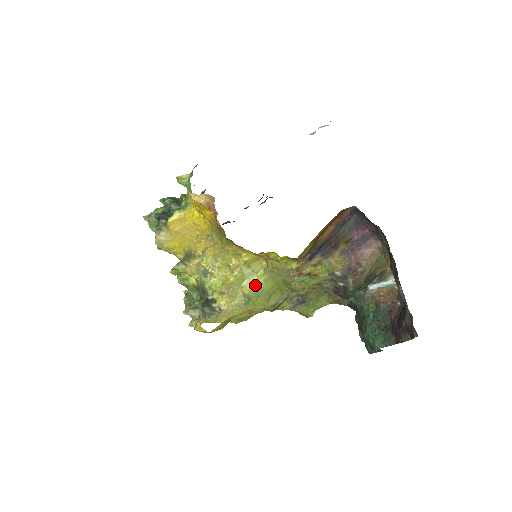
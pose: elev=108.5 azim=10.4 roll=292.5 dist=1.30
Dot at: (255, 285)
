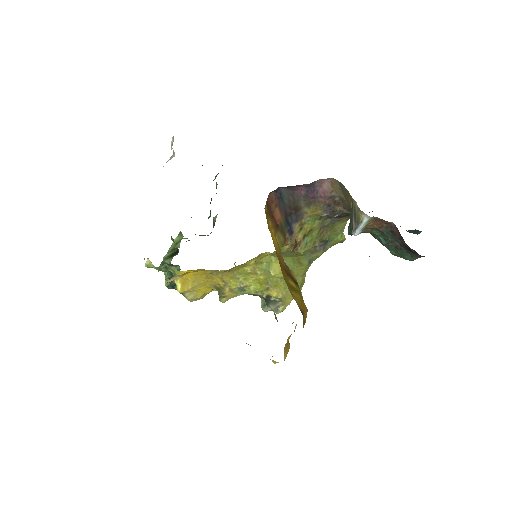
Dot at: (280, 268)
